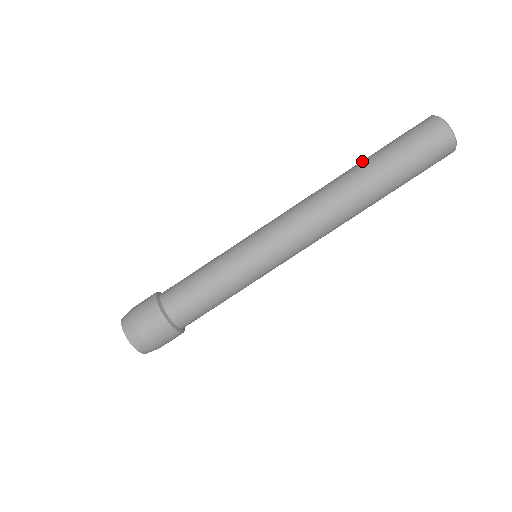
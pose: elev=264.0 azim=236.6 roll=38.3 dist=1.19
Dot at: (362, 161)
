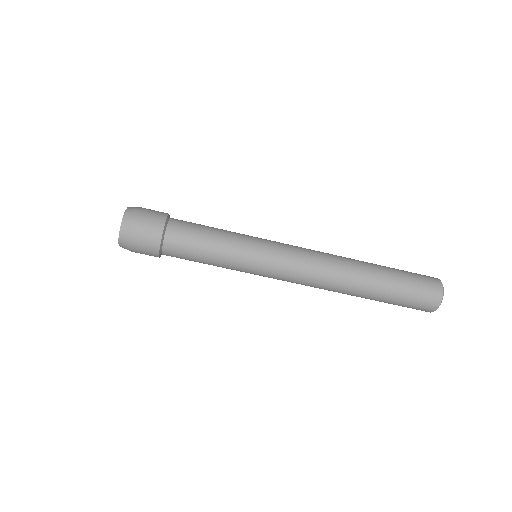
Dot at: (378, 269)
